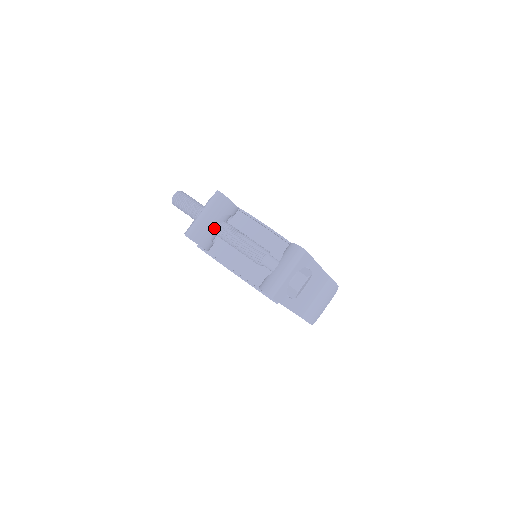
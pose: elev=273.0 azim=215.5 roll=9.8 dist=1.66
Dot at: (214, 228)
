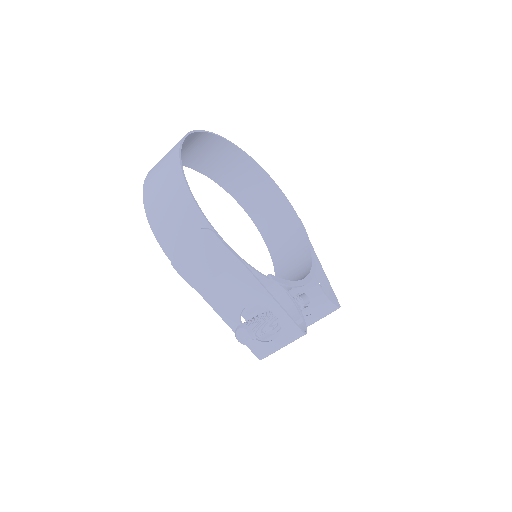
Dot at: occluded
